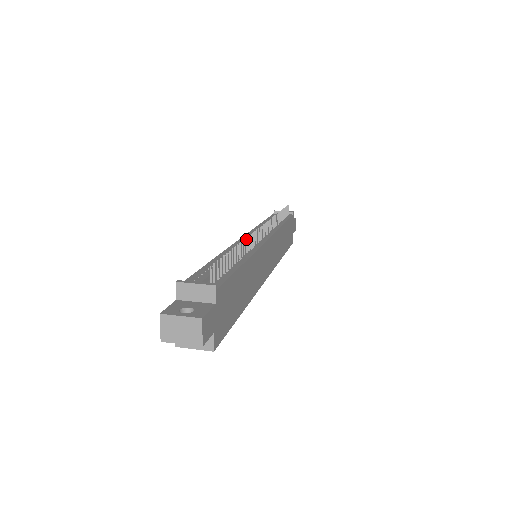
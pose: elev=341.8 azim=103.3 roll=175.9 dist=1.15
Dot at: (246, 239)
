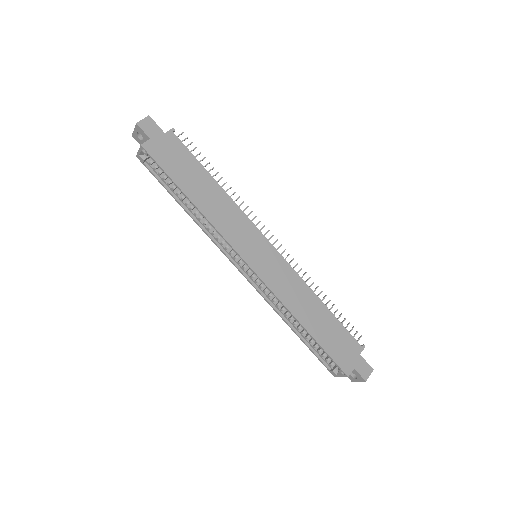
Dot at: (238, 197)
